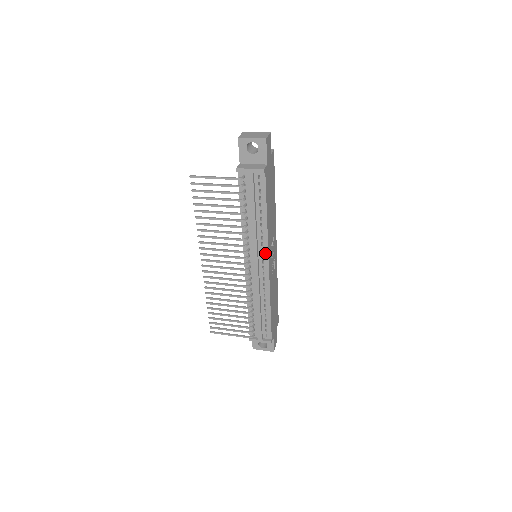
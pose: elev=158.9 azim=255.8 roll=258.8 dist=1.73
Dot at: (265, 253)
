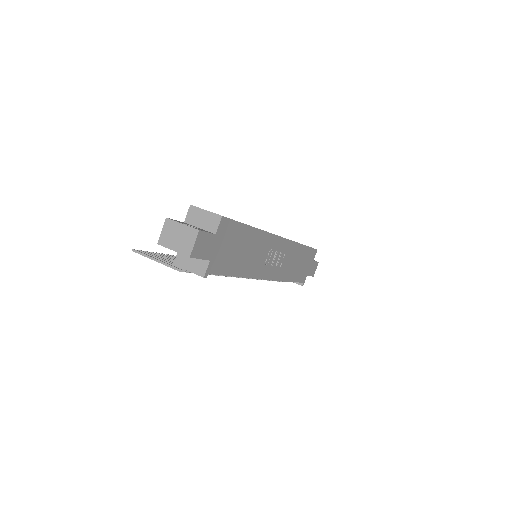
Dot at: occluded
